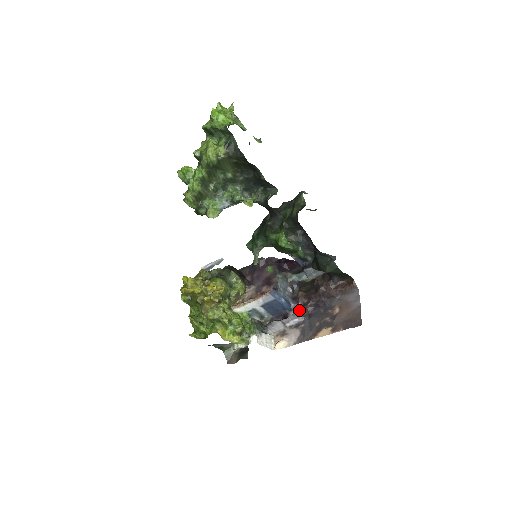
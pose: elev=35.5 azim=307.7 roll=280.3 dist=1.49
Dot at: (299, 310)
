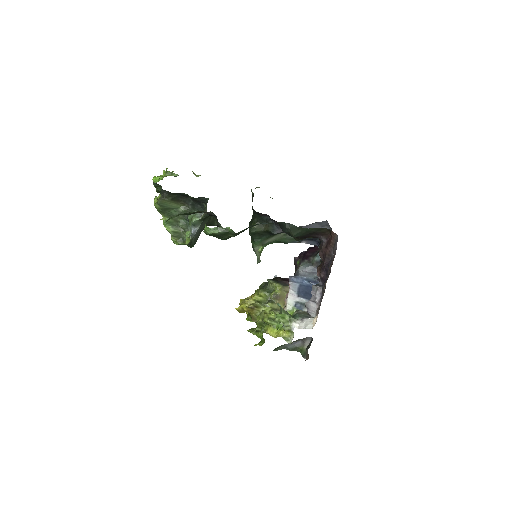
Dot at: occluded
